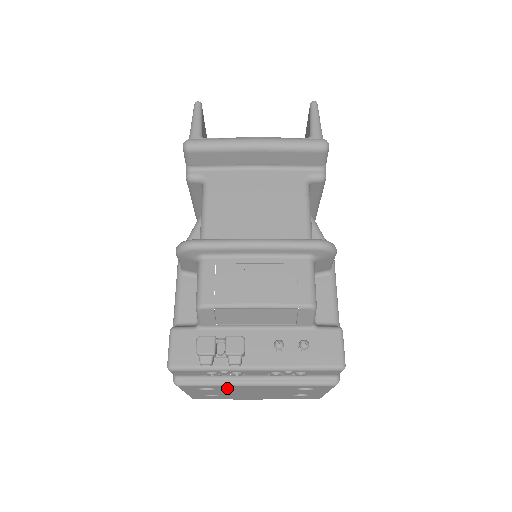
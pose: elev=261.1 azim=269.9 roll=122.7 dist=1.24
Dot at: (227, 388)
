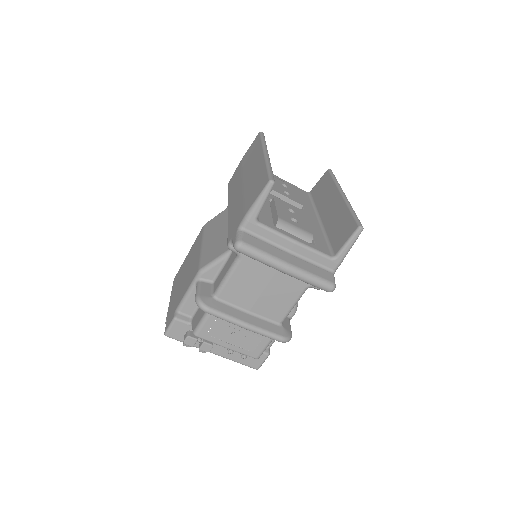
Dot at: occluded
